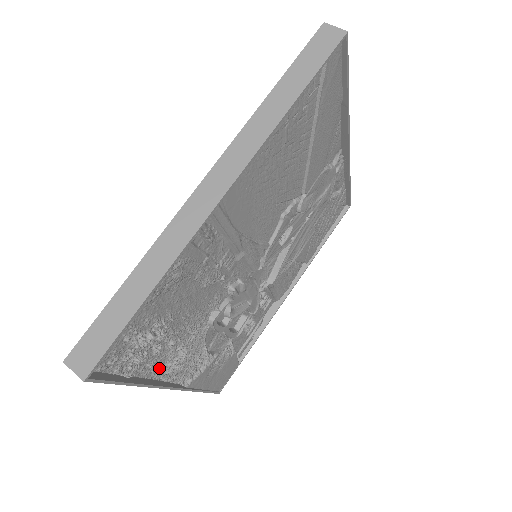
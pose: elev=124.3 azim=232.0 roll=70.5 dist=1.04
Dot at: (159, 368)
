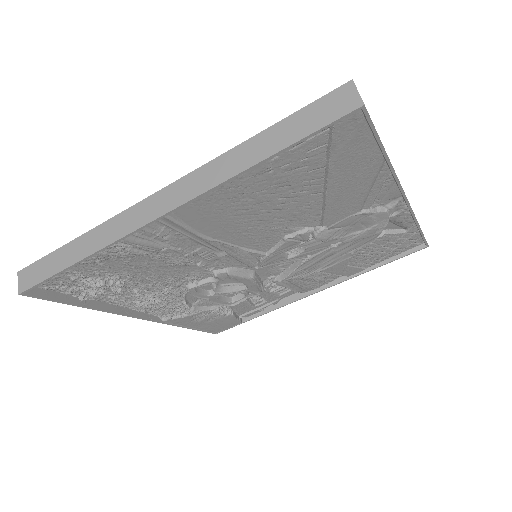
Dot at: (125, 301)
